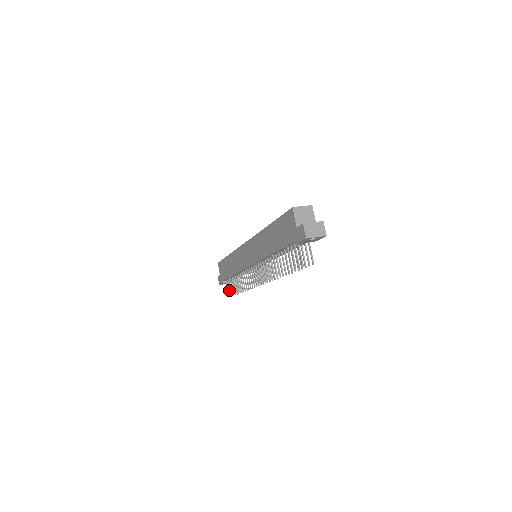
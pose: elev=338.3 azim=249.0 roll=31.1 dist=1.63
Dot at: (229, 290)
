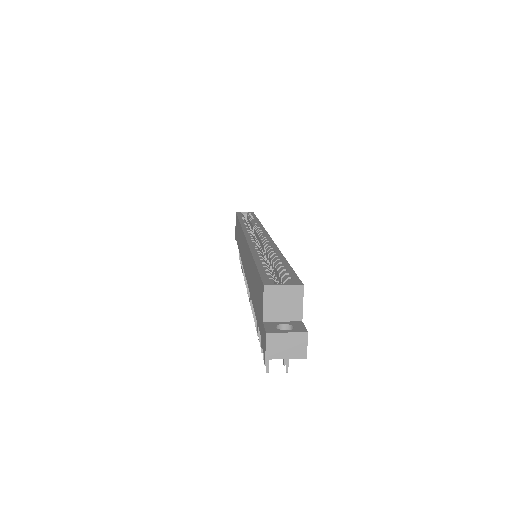
Dot at: occluded
